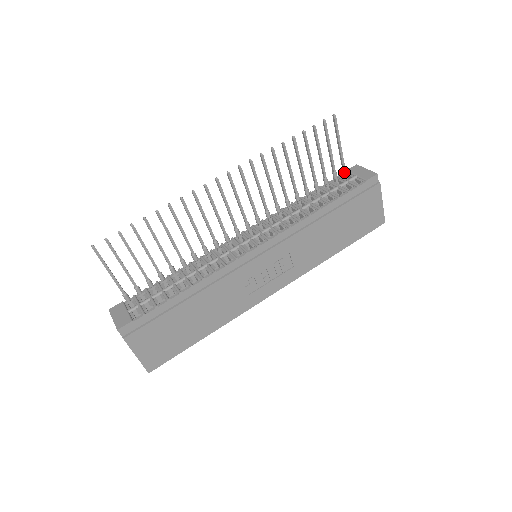
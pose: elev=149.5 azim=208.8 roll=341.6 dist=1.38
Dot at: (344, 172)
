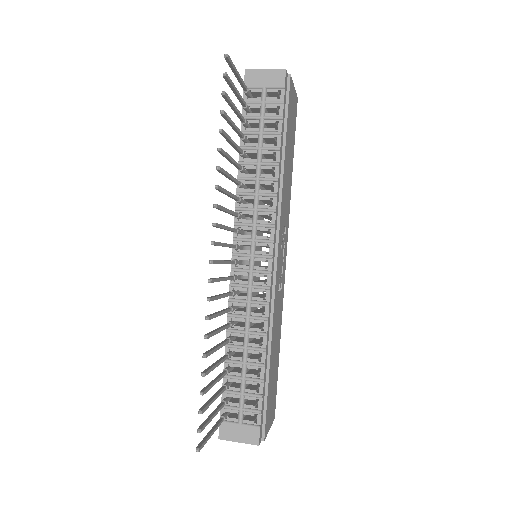
Dot at: (249, 94)
